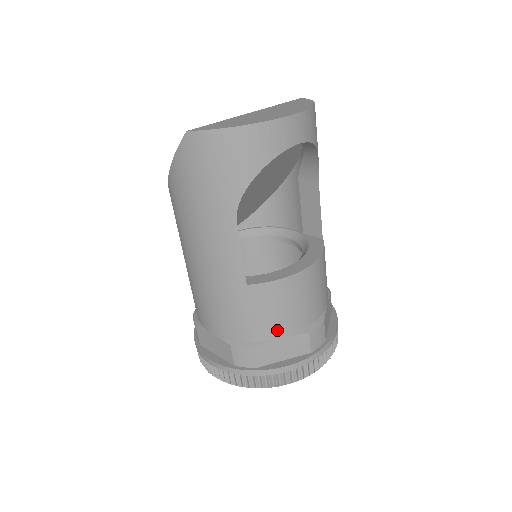
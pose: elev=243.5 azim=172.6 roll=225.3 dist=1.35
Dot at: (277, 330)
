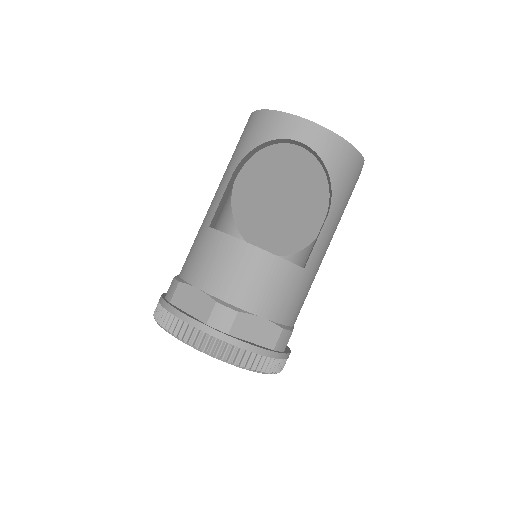
Dot at: (200, 279)
